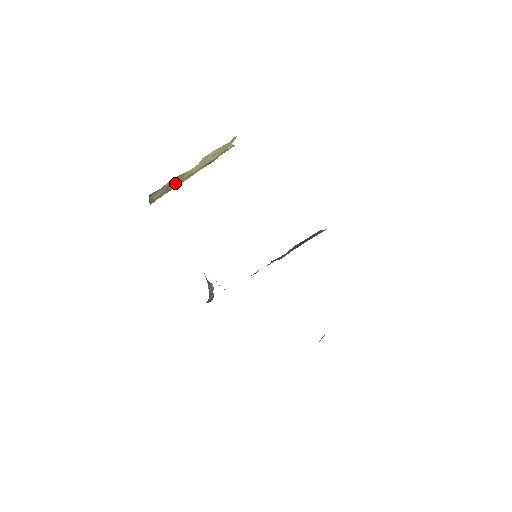
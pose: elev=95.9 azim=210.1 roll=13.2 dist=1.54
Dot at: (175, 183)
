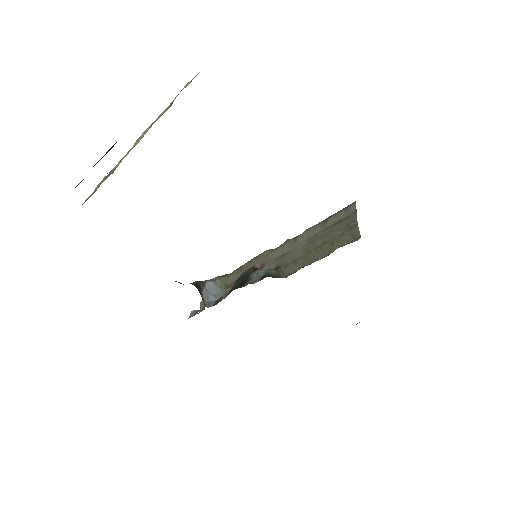
Dot at: (114, 167)
